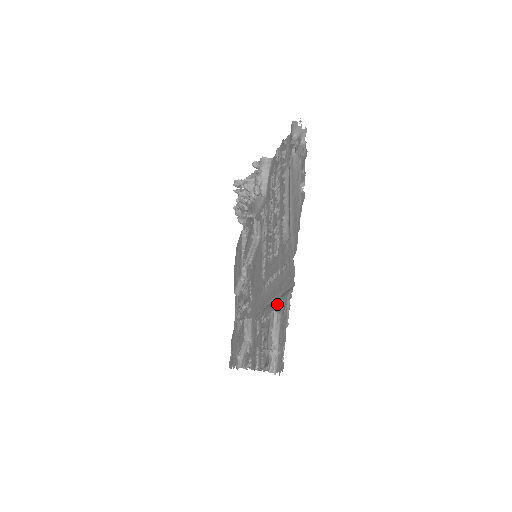
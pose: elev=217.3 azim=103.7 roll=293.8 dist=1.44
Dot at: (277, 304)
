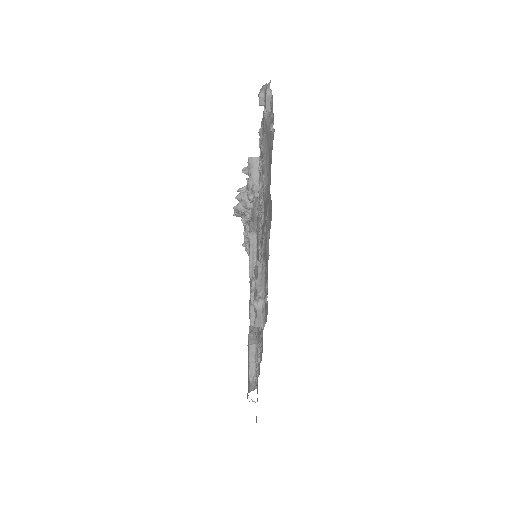
Dot at: (264, 258)
